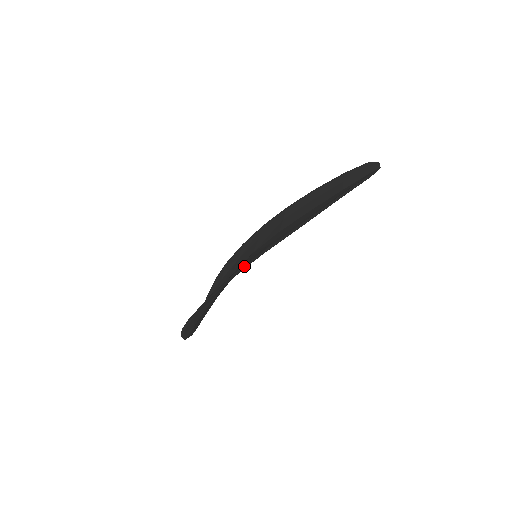
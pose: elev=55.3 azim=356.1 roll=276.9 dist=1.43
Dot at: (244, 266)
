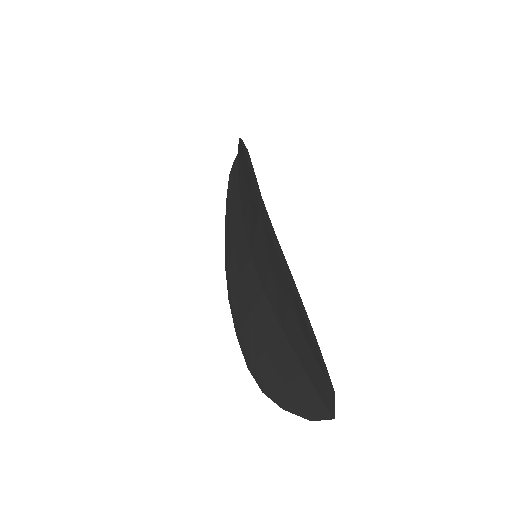
Dot at: (257, 191)
